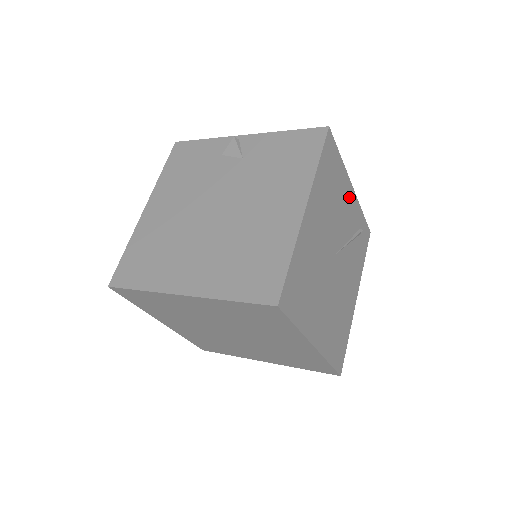
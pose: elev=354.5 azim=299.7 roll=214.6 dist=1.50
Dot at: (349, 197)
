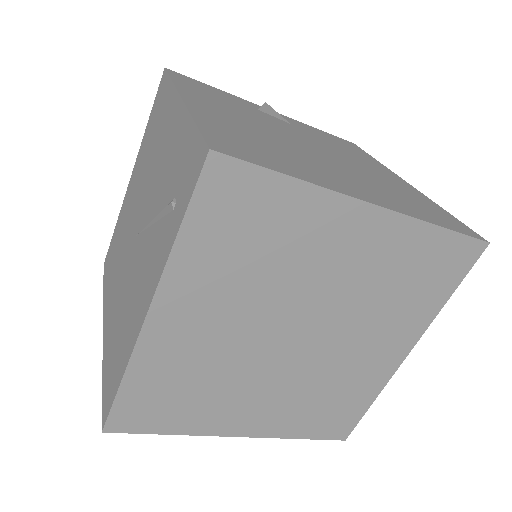
Dot at: occluded
